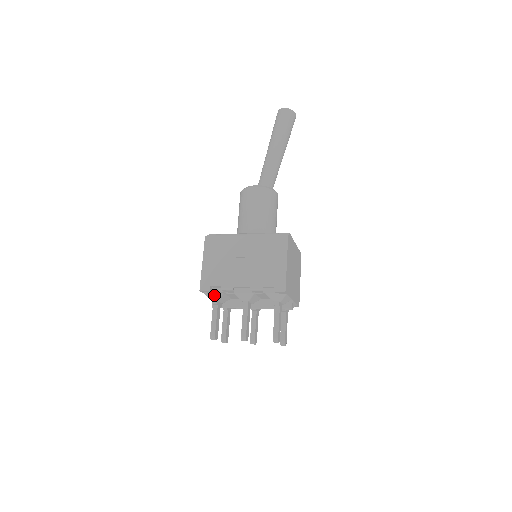
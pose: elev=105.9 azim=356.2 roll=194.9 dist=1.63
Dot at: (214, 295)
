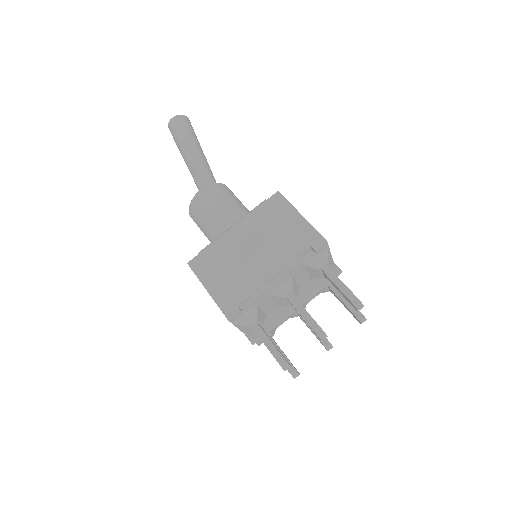
Dot at: (248, 316)
